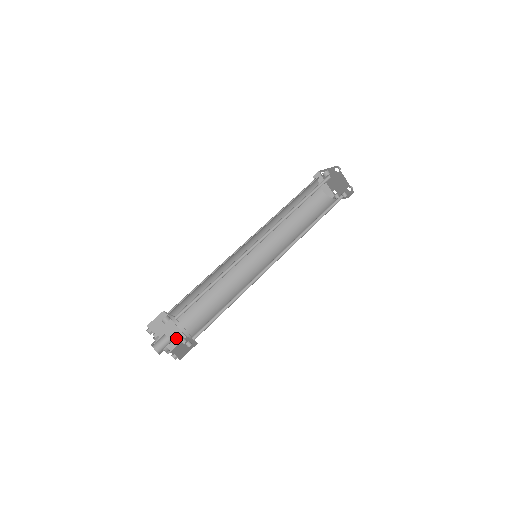
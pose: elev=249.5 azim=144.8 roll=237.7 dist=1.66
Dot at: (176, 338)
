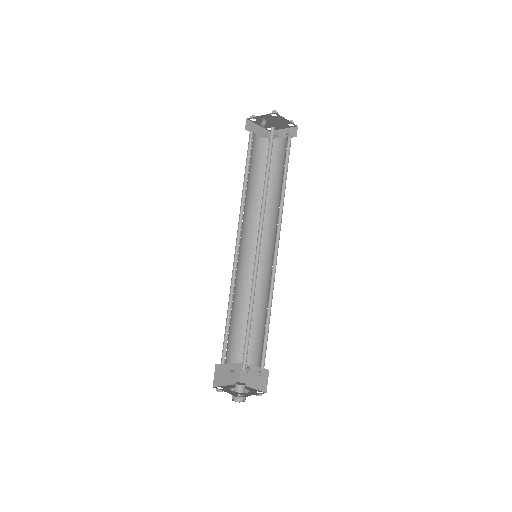
Dot at: (236, 371)
